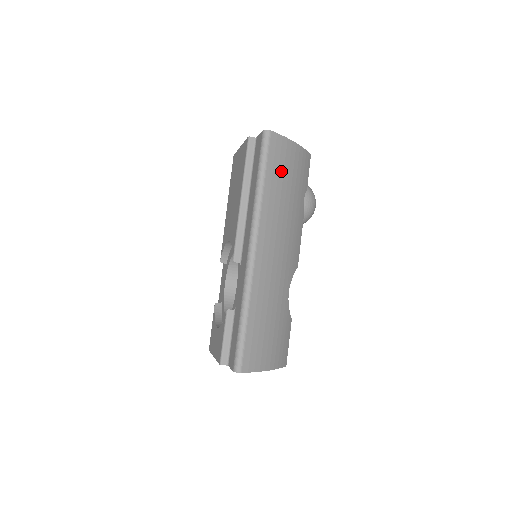
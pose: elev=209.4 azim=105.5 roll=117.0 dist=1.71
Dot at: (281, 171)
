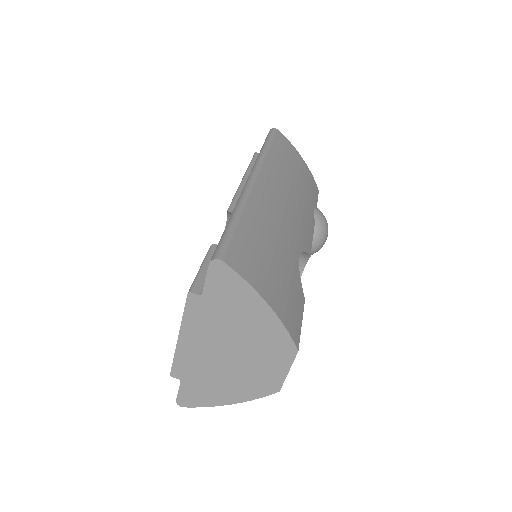
Dot at: (287, 157)
